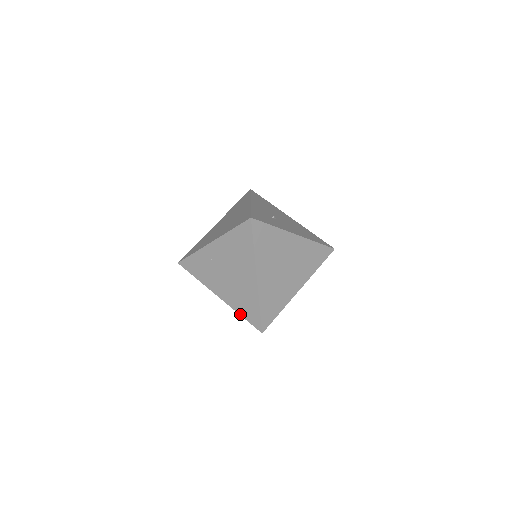
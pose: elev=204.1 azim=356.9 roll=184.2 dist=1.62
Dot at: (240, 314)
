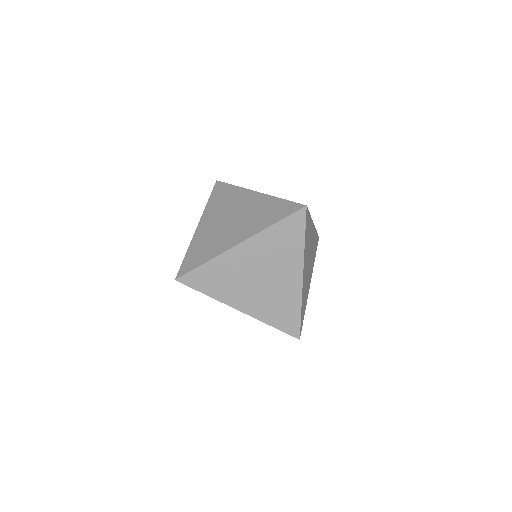
Dot at: (271, 325)
